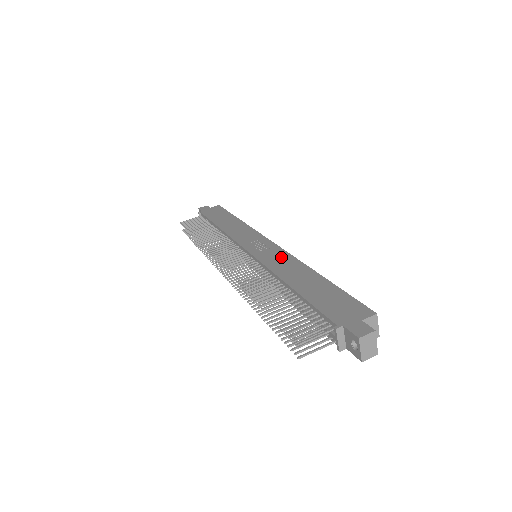
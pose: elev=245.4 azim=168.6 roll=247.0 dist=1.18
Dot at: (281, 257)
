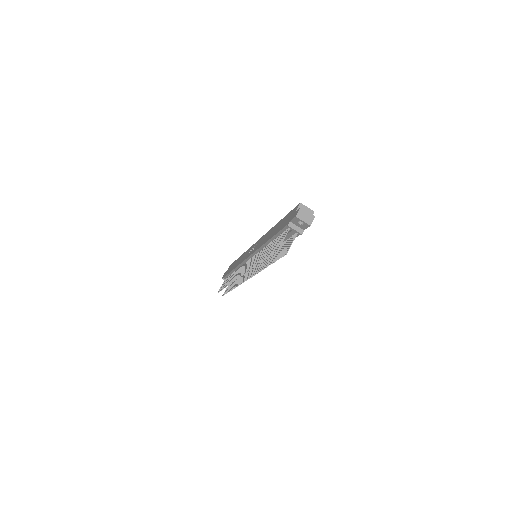
Dot at: occluded
